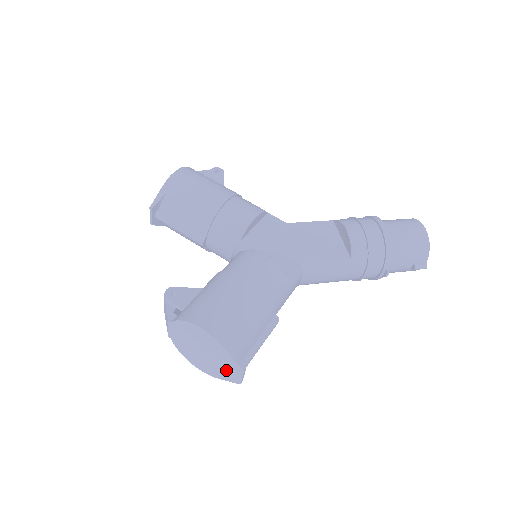
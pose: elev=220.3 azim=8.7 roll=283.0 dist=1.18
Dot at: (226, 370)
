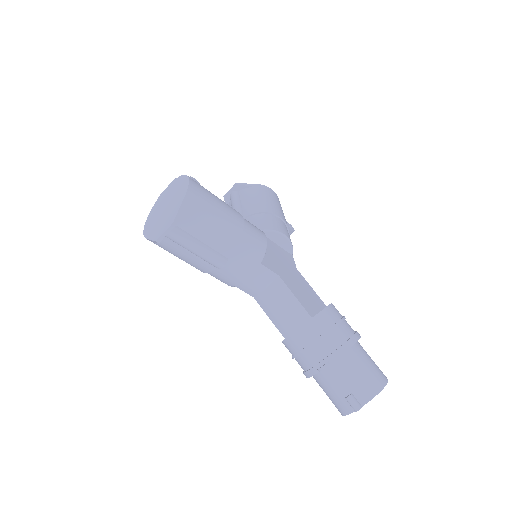
Dot at: (162, 225)
